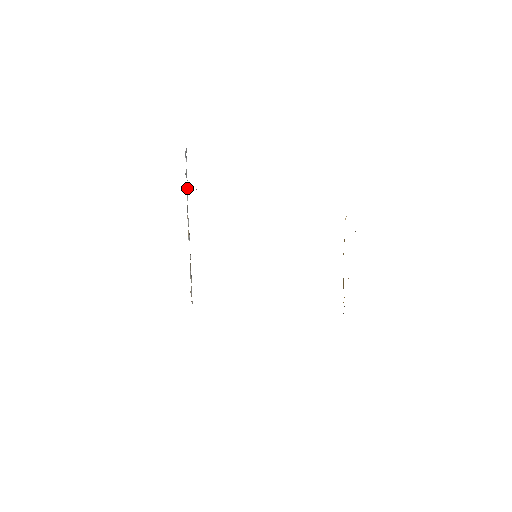
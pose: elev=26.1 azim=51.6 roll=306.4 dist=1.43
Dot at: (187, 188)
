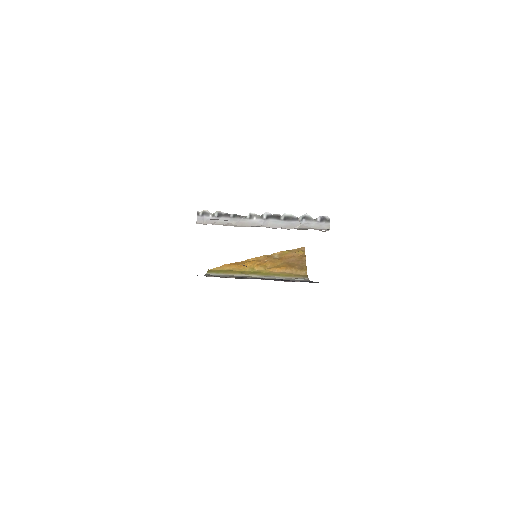
Dot at: (295, 216)
